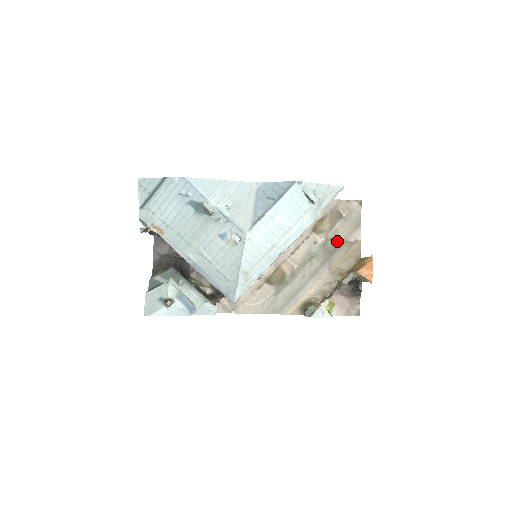
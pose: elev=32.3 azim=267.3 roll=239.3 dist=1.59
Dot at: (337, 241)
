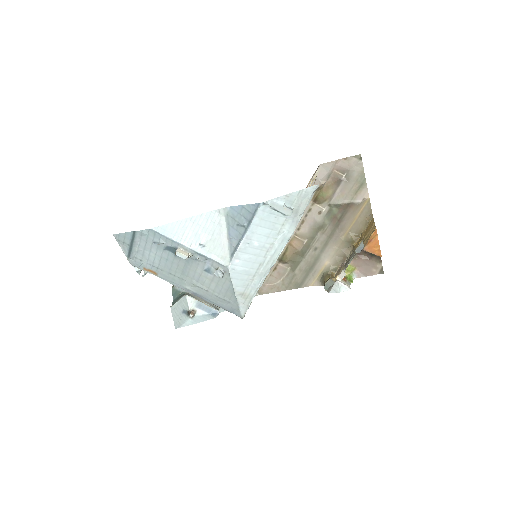
Dot at: (342, 206)
